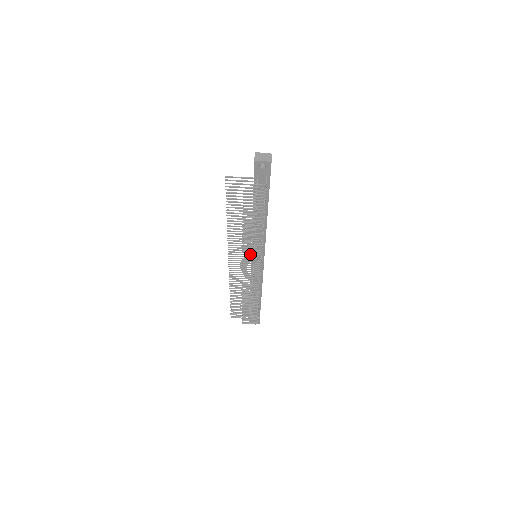
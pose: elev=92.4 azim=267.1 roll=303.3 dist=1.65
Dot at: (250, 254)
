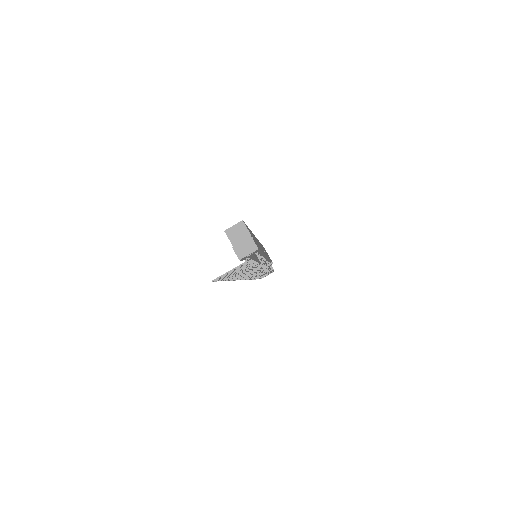
Dot at: (258, 275)
